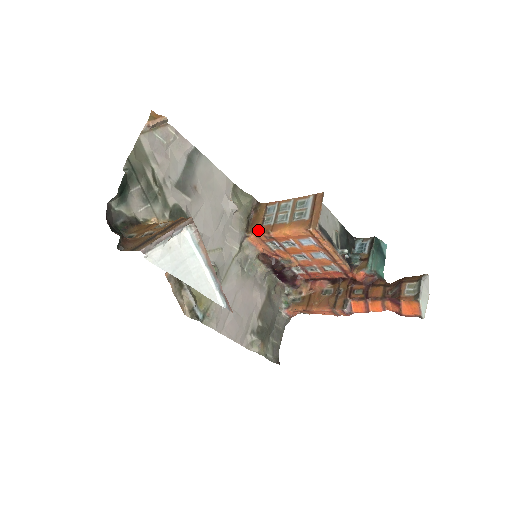
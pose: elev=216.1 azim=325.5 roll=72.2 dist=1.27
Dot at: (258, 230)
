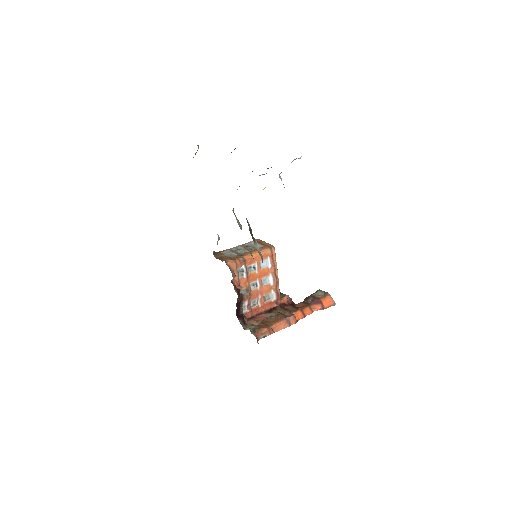
Dot at: (231, 259)
